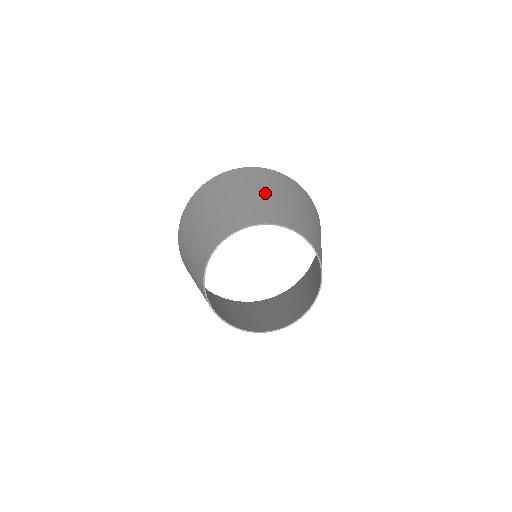
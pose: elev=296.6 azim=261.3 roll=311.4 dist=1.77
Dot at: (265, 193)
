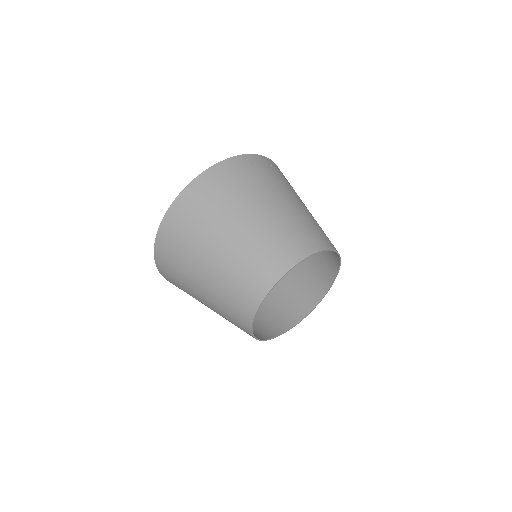
Dot at: (227, 238)
